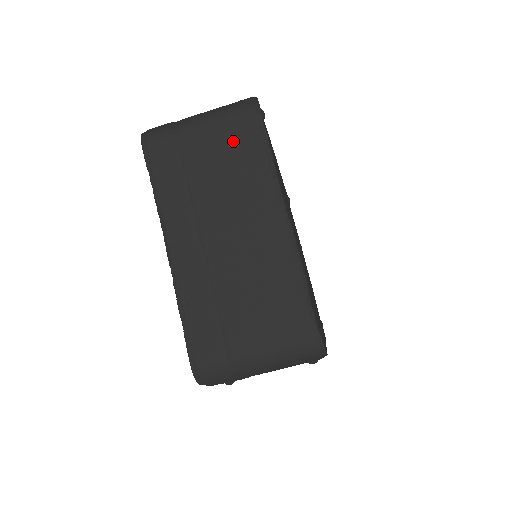
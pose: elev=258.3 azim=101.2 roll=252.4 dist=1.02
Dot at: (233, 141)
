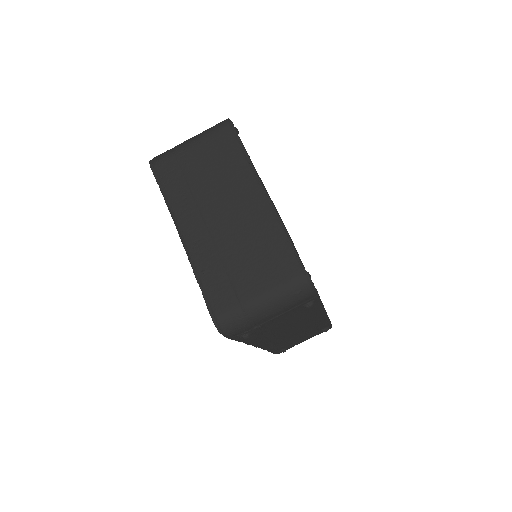
Dot at: (217, 150)
